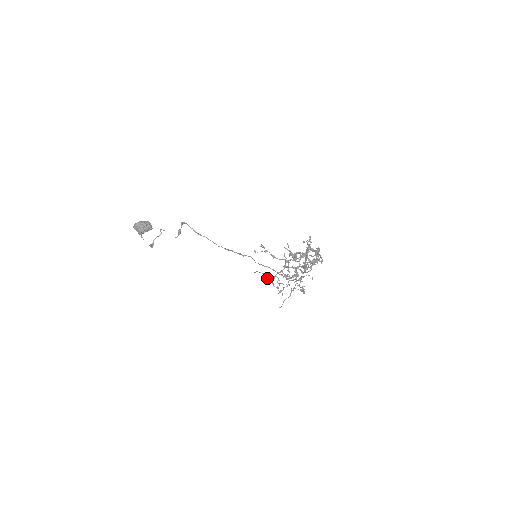
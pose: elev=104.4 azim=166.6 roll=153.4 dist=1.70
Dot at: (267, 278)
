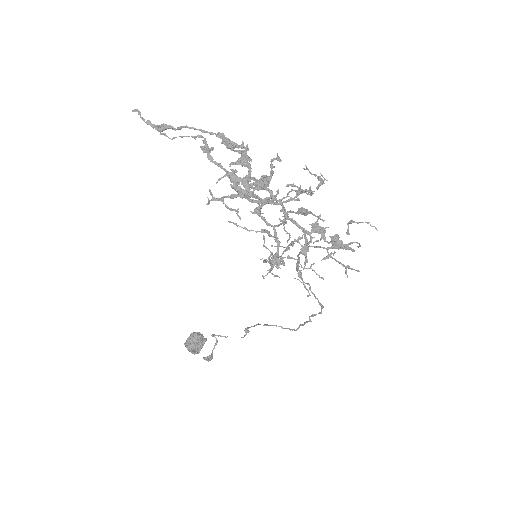
Dot at: occluded
